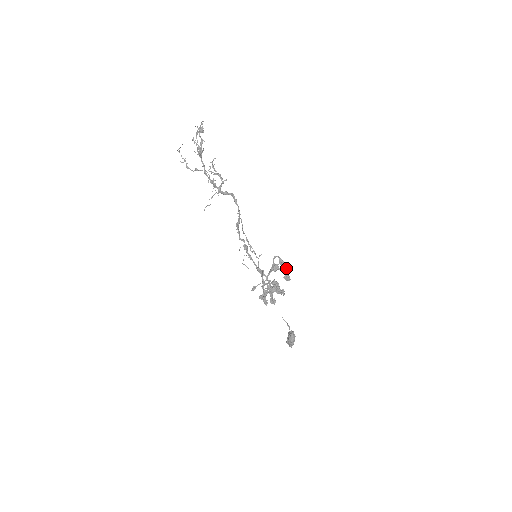
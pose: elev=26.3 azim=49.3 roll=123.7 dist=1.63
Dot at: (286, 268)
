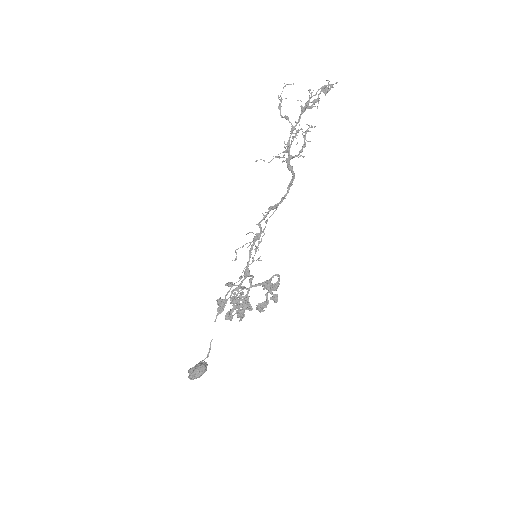
Dot at: (277, 296)
